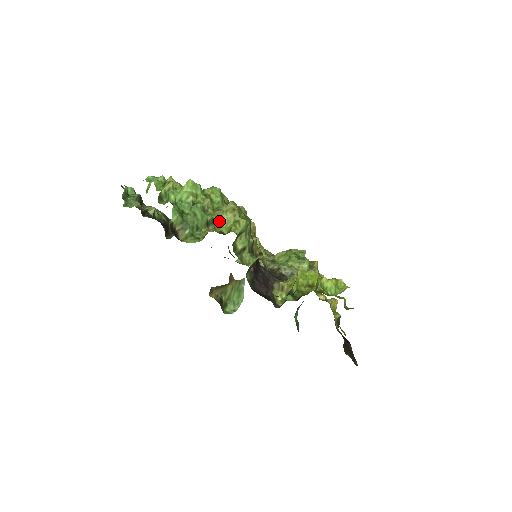
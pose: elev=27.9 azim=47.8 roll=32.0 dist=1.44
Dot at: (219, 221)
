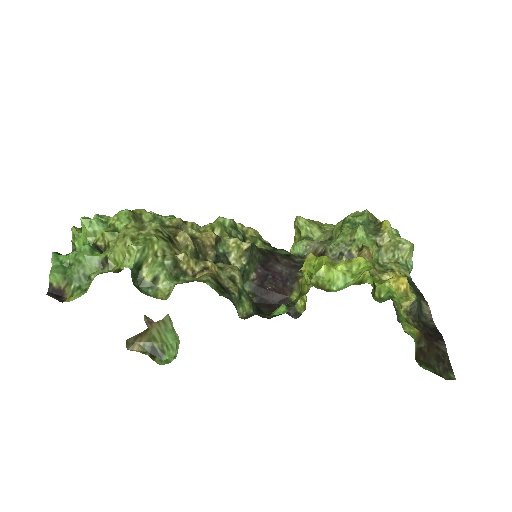
Dot at: (113, 257)
